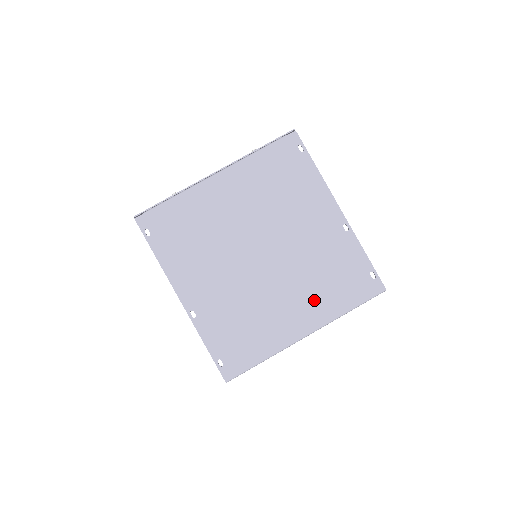
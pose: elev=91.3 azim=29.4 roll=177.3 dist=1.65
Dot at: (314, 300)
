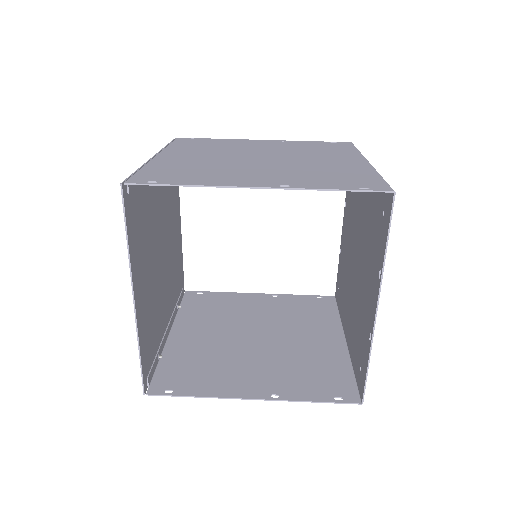
Dot at: (334, 155)
